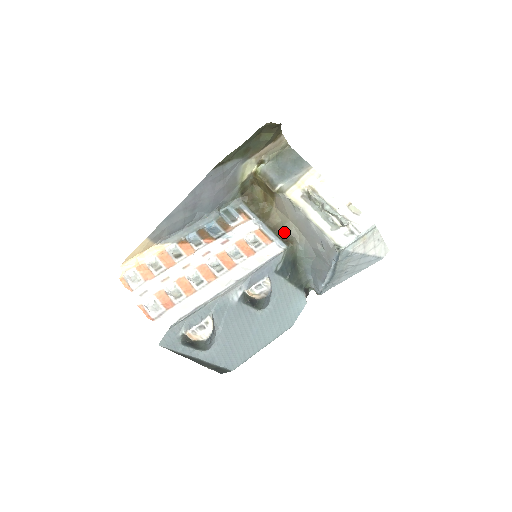
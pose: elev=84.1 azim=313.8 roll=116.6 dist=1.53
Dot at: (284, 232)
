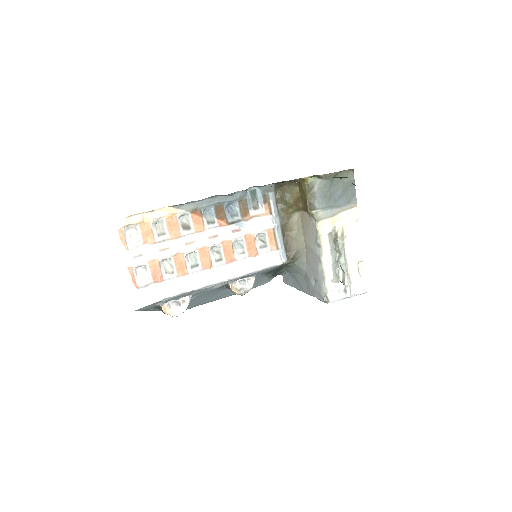
Dot at: (292, 244)
